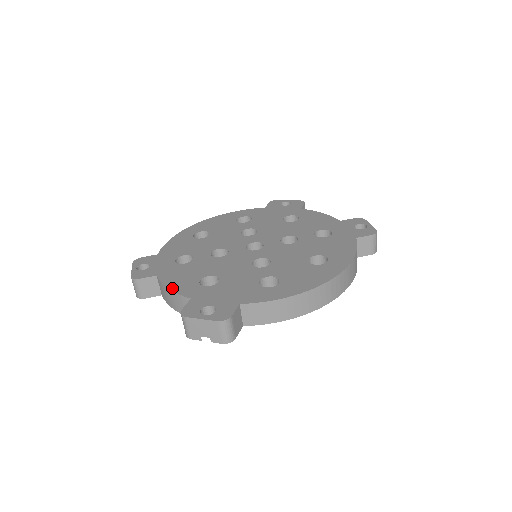
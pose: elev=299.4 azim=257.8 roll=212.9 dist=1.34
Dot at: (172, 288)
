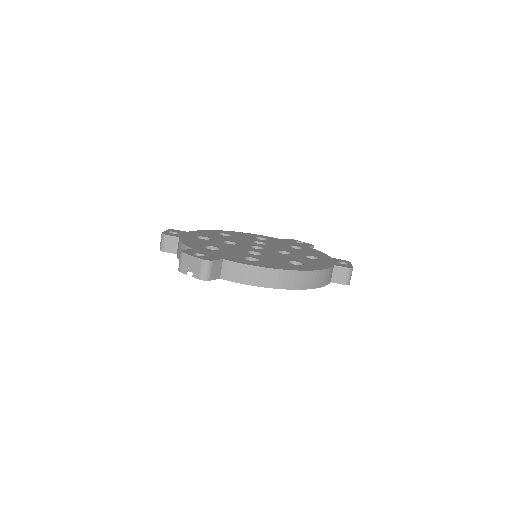
Dot at: (184, 243)
